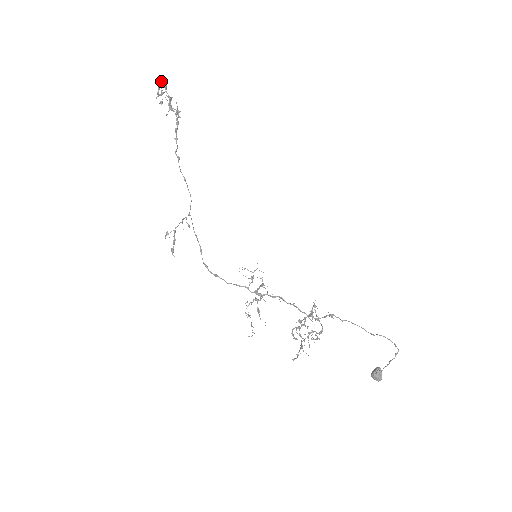
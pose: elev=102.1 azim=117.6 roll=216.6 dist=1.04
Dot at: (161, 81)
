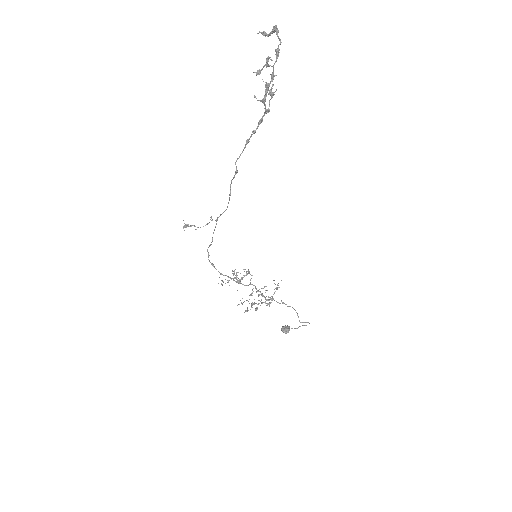
Dot at: (277, 35)
